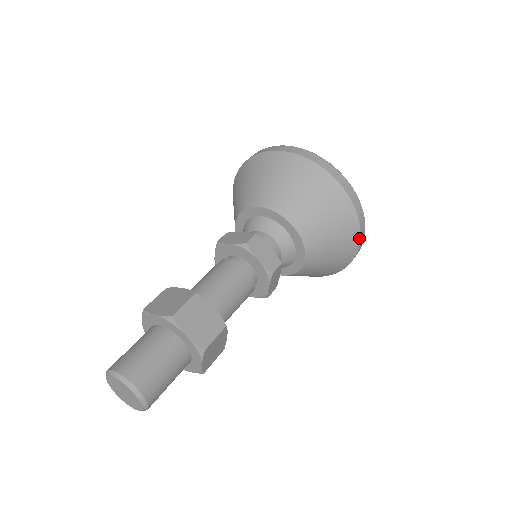
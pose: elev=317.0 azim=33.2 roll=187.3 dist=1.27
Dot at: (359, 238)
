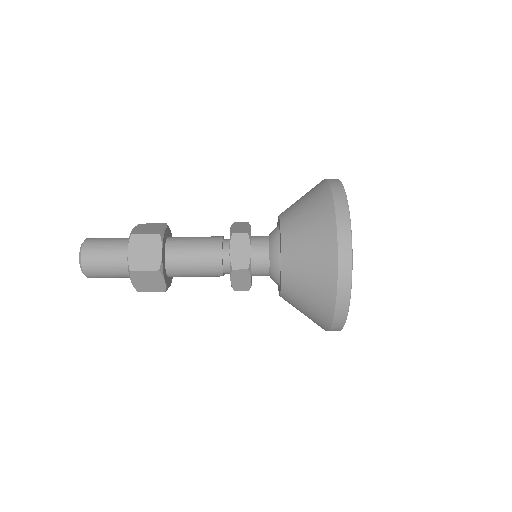
Dot at: occluded
